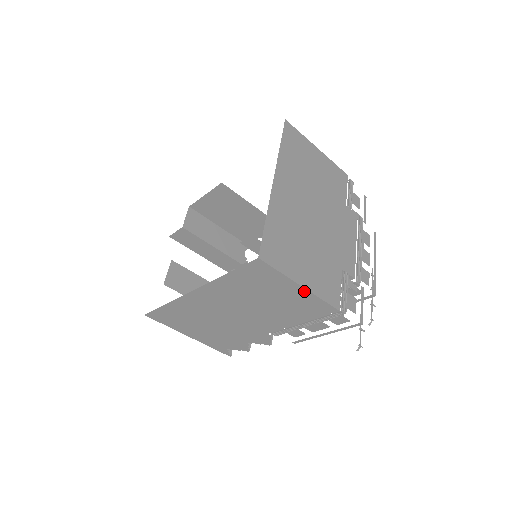
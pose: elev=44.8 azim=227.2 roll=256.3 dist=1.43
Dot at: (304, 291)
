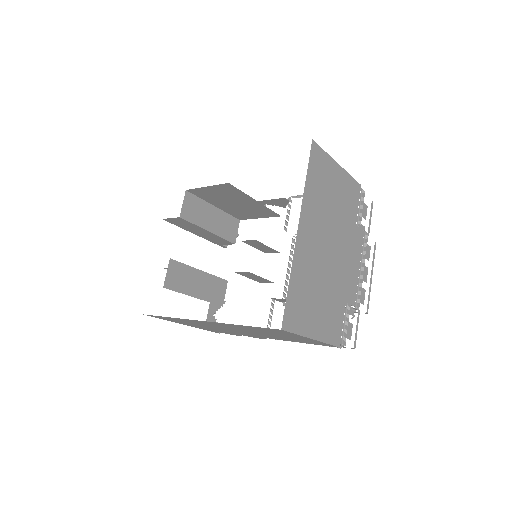
Dot at: (314, 340)
